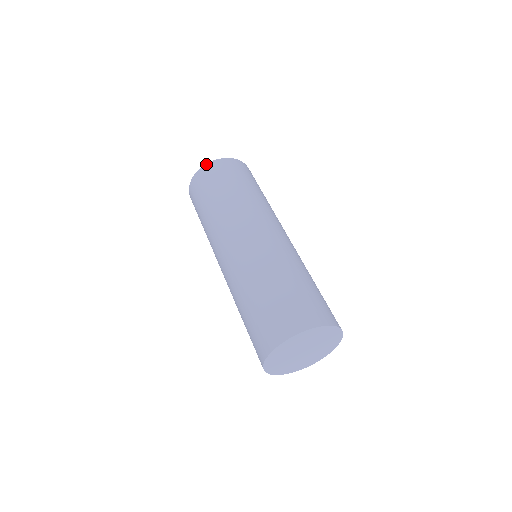
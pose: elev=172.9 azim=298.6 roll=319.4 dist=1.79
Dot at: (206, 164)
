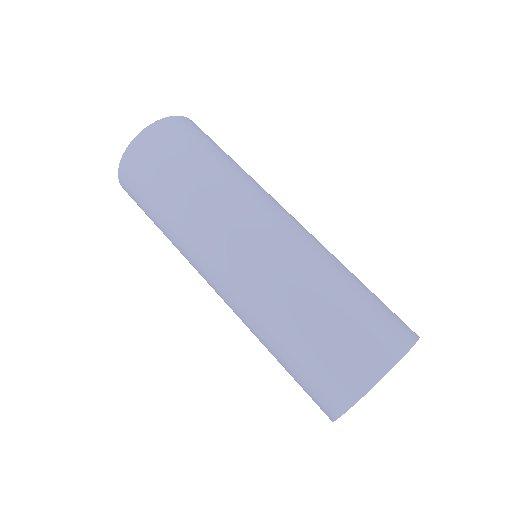
Dot at: (136, 136)
